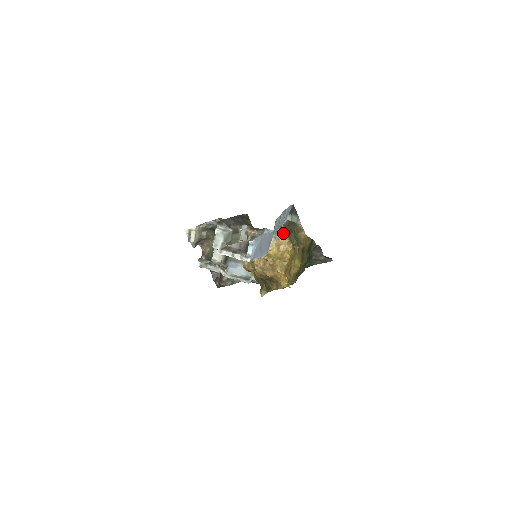
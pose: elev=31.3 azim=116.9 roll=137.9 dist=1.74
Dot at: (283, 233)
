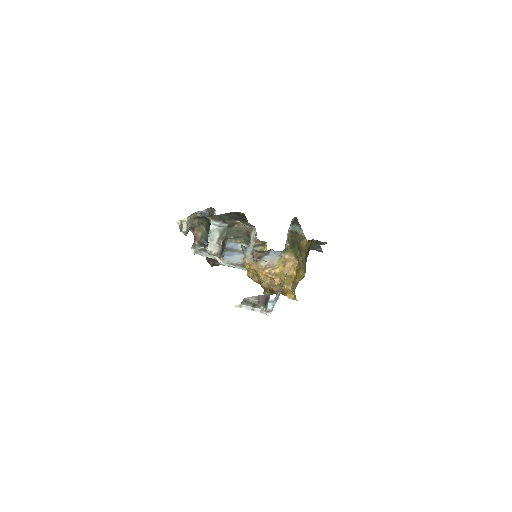
Dot at: (288, 250)
